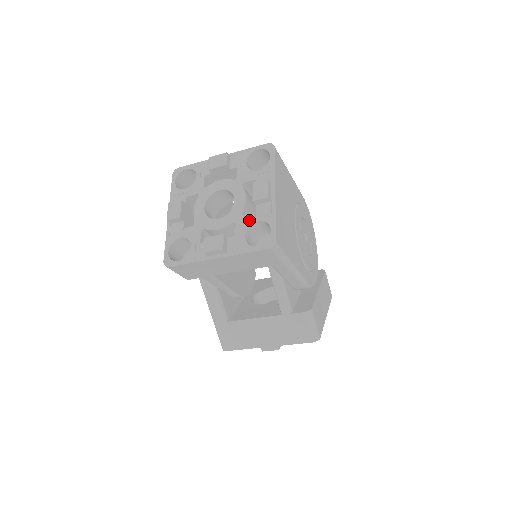
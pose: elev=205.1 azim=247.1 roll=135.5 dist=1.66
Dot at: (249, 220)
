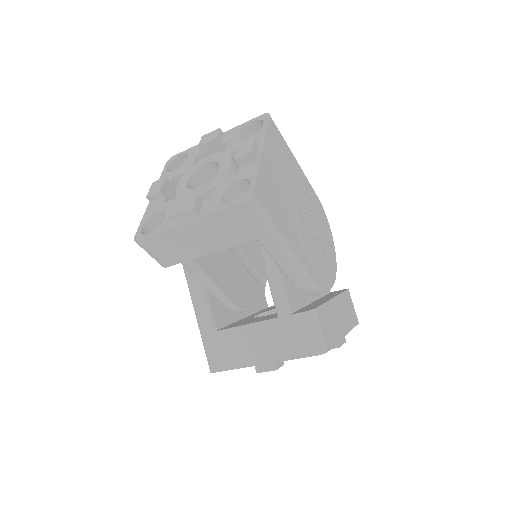
Dot at: (229, 181)
